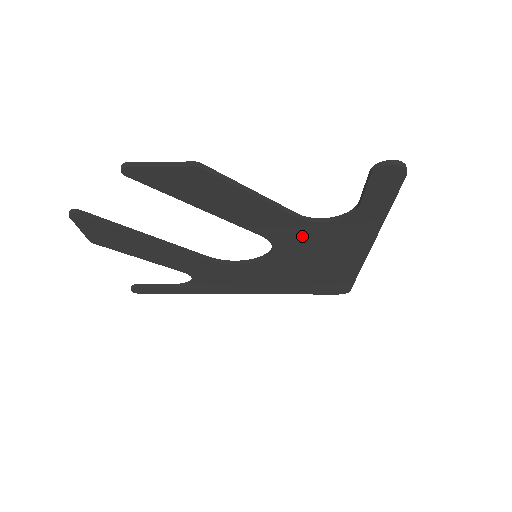
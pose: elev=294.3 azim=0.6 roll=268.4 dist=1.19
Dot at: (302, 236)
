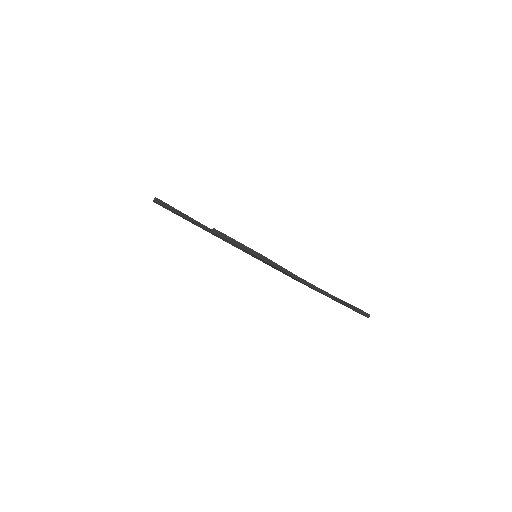
Dot at: (292, 277)
